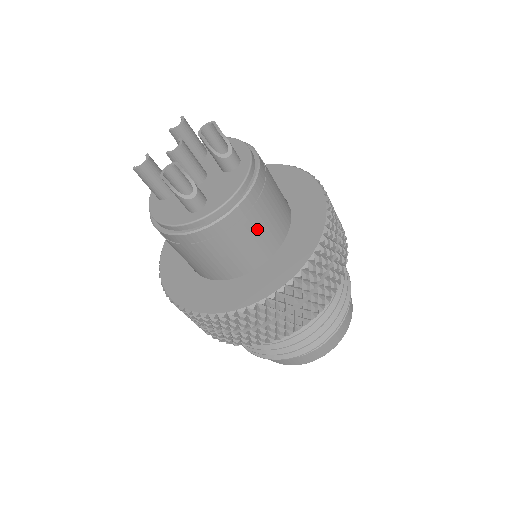
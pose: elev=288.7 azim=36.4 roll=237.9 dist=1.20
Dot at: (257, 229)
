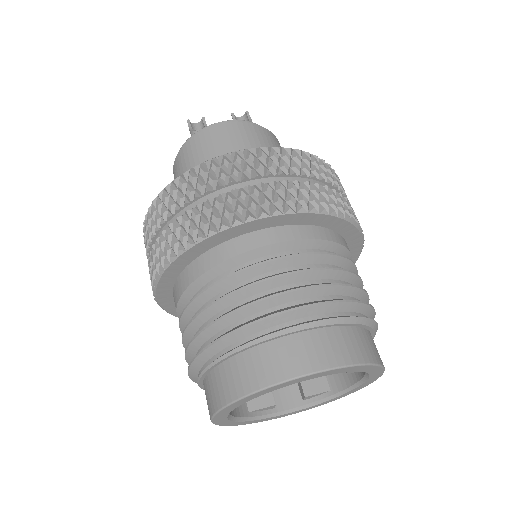
Dot at: (229, 150)
